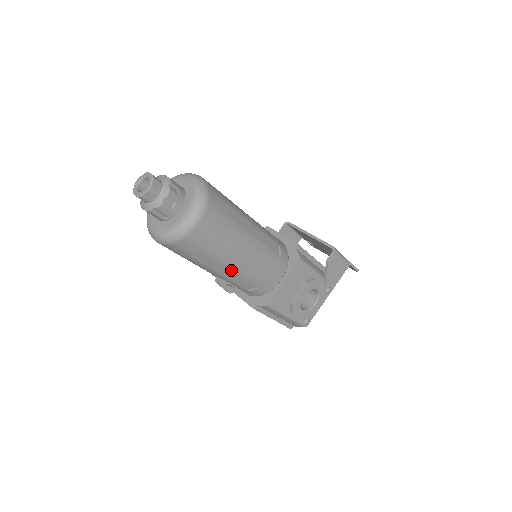
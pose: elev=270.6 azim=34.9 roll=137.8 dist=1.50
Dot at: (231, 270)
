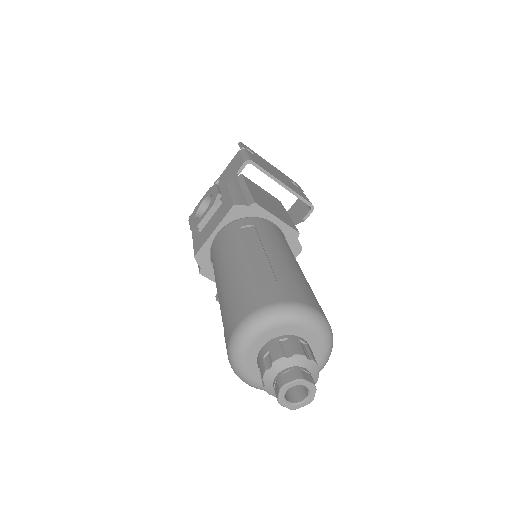
Dot at: occluded
